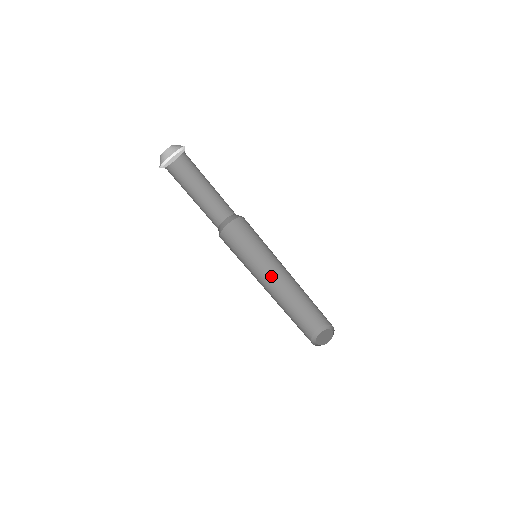
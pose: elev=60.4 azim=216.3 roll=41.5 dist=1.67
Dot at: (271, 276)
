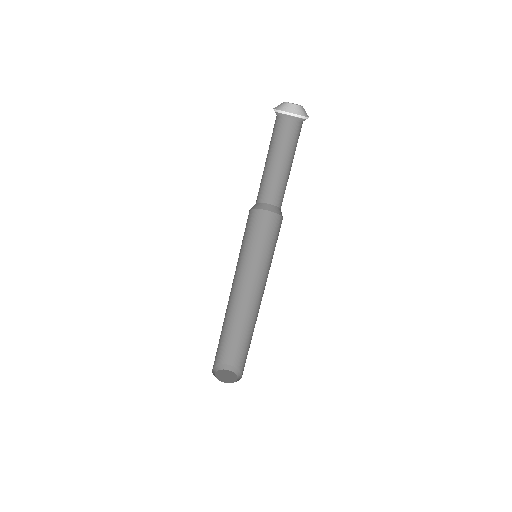
Dot at: occluded
